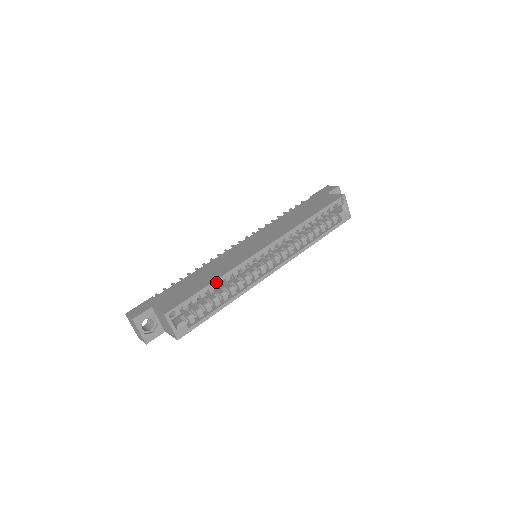
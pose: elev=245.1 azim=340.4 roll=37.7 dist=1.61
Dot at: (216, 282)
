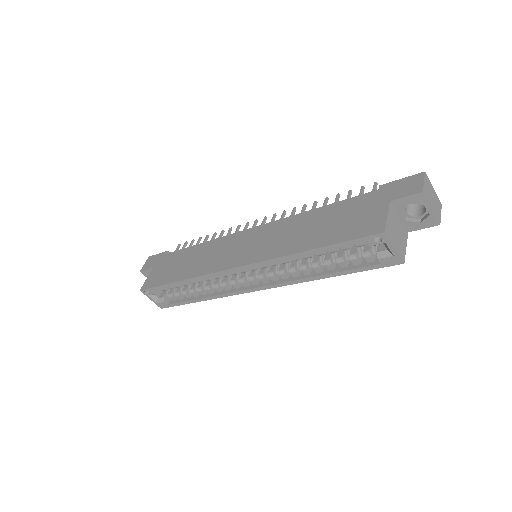
Dot at: (182, 282)
